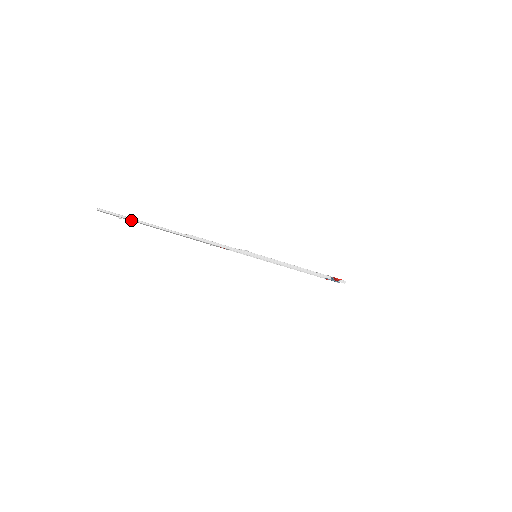
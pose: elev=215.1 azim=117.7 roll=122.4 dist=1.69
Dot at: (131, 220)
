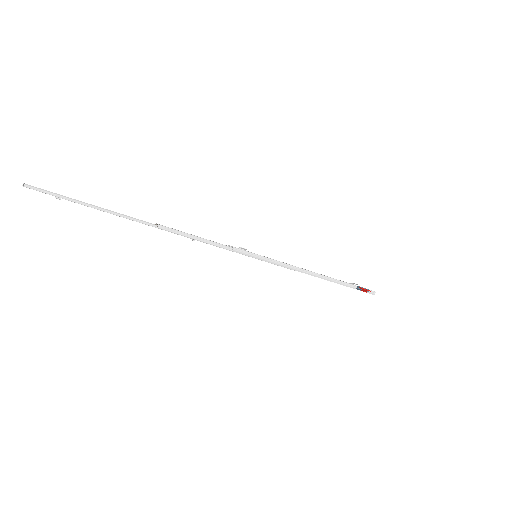
Dot at: (75, 202)
